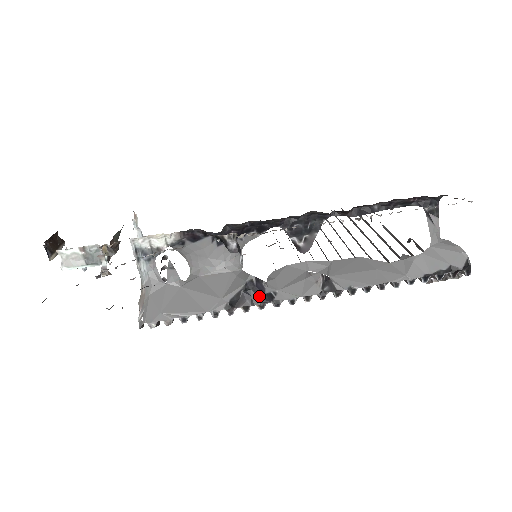
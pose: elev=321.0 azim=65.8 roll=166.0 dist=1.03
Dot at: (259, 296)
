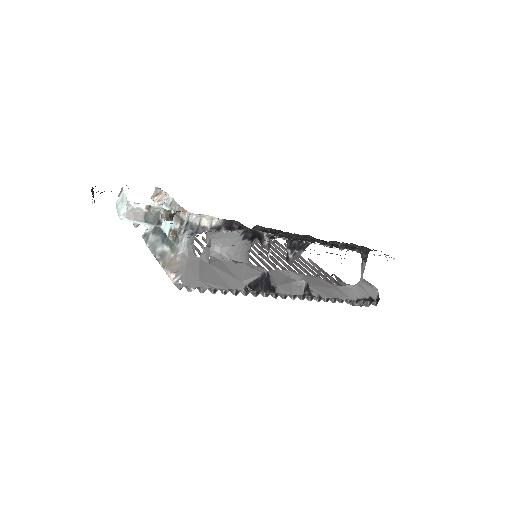
Dot at: (268, 286)
